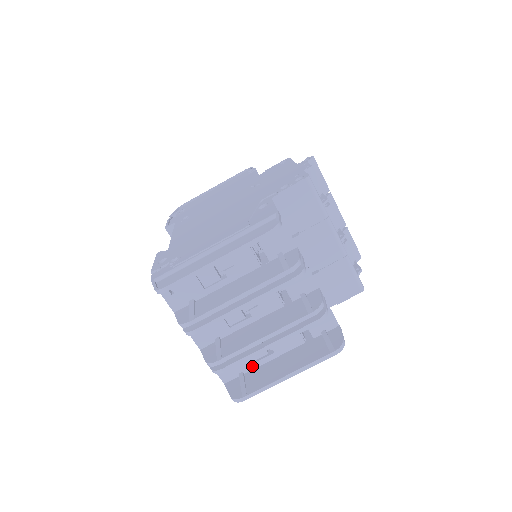
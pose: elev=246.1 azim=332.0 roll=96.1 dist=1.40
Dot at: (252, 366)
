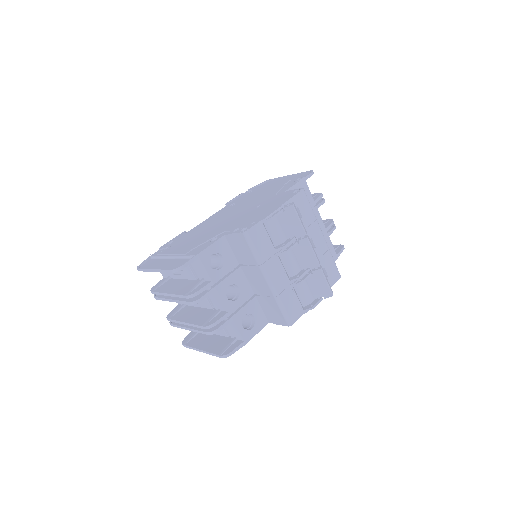
Dot at: occluded
